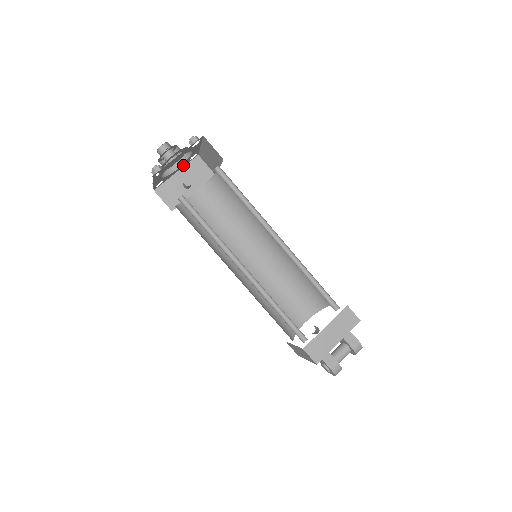
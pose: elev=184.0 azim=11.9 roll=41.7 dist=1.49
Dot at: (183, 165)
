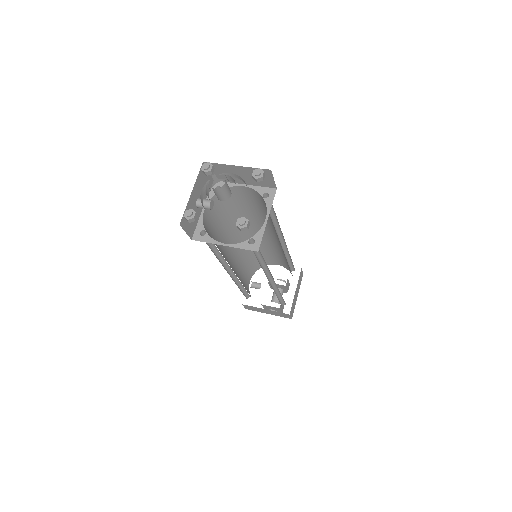
Dot at: occluded
